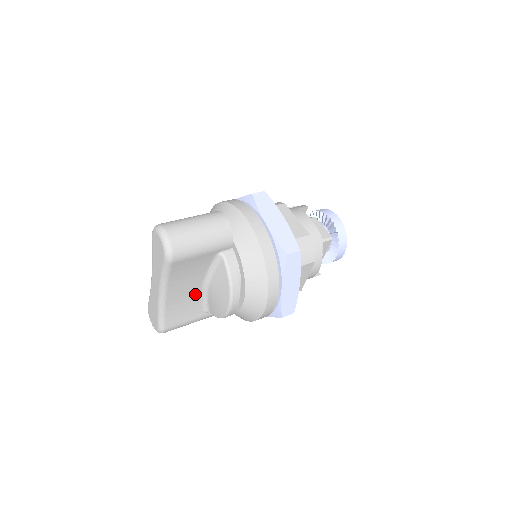
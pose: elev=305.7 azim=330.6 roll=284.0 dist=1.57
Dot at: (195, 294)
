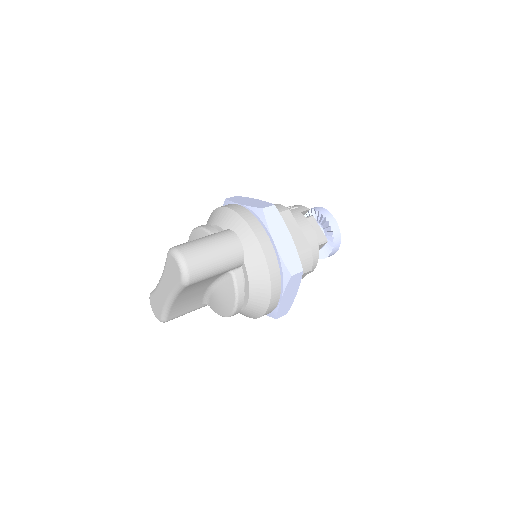
Dot at: (199, 295)
